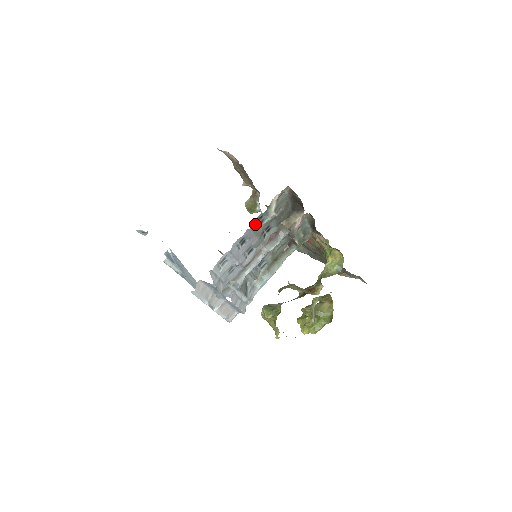
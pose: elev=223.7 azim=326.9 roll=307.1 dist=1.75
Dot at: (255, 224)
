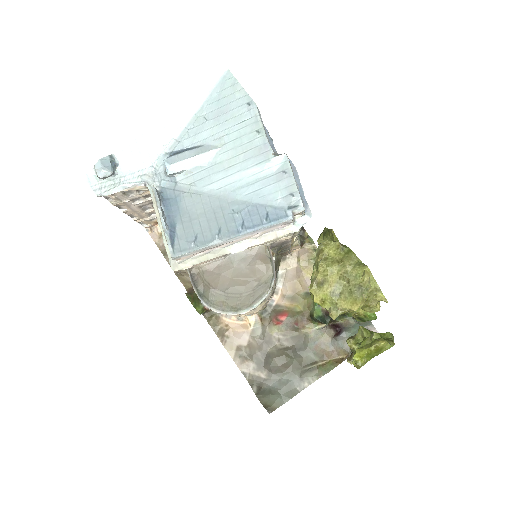
Dot at: occluded
